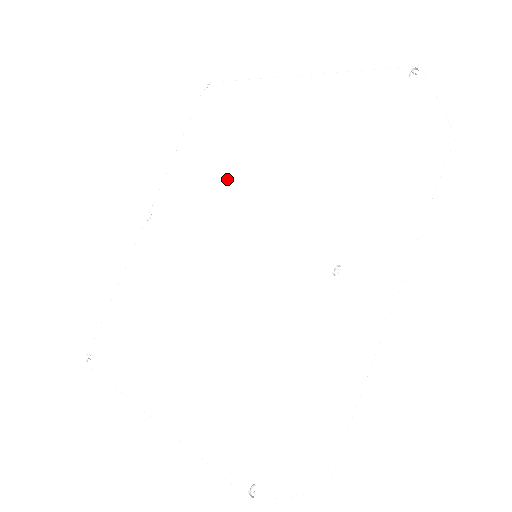
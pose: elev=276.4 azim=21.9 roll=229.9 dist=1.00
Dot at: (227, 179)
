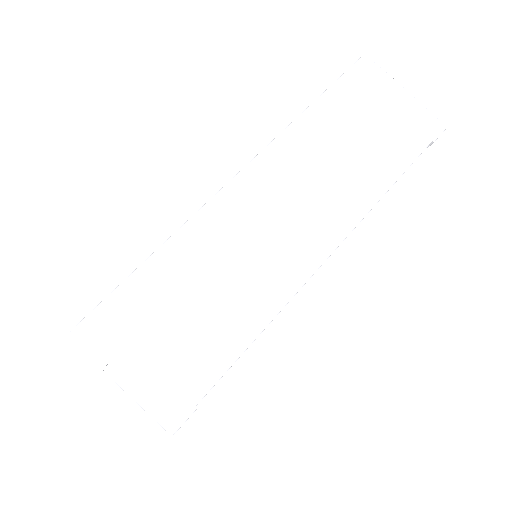
Dot at: occluded
